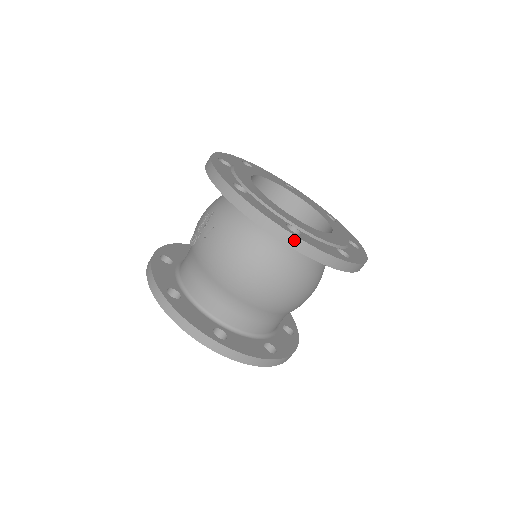
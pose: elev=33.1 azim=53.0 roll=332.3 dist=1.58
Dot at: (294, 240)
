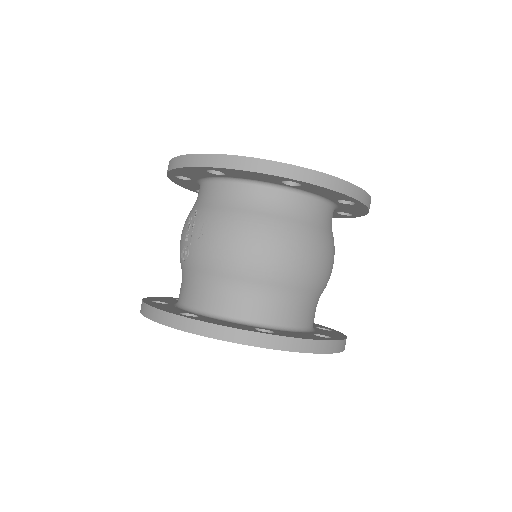
Dot at: (301, 172)
